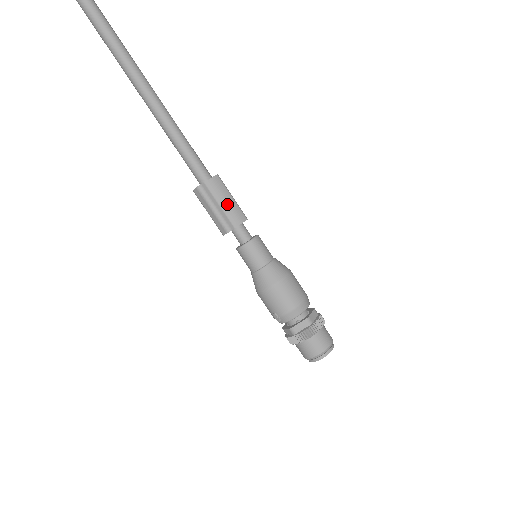
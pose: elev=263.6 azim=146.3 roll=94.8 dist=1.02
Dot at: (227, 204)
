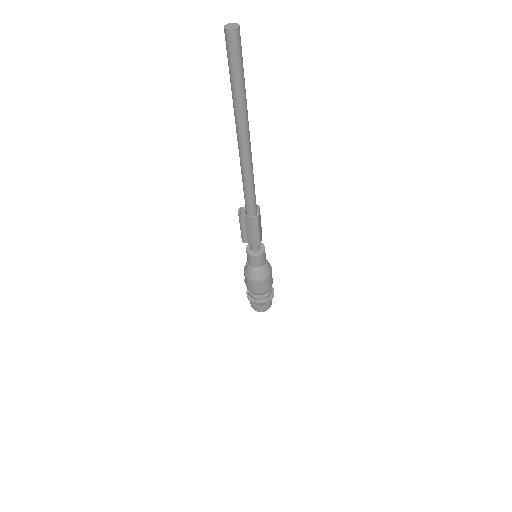
Dot at: (251, 233)
